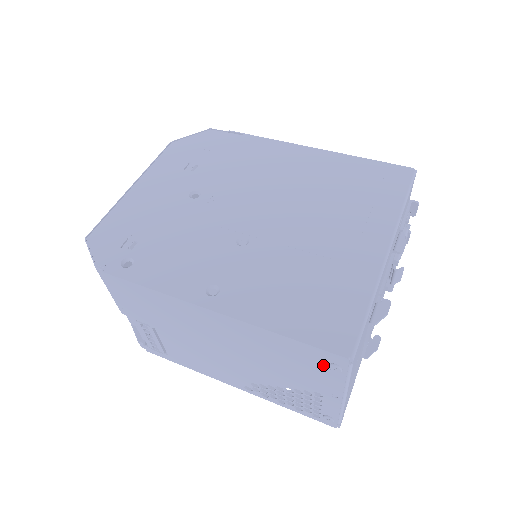
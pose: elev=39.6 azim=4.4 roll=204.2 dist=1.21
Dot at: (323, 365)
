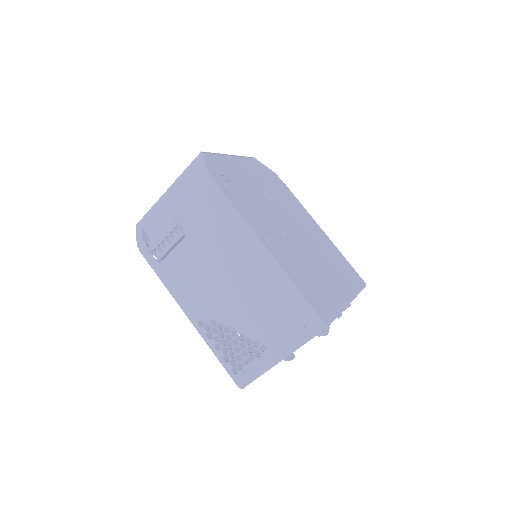
Dot at: (301, 323)
